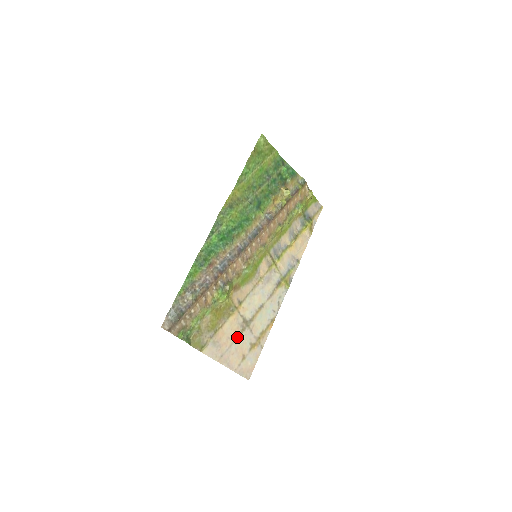
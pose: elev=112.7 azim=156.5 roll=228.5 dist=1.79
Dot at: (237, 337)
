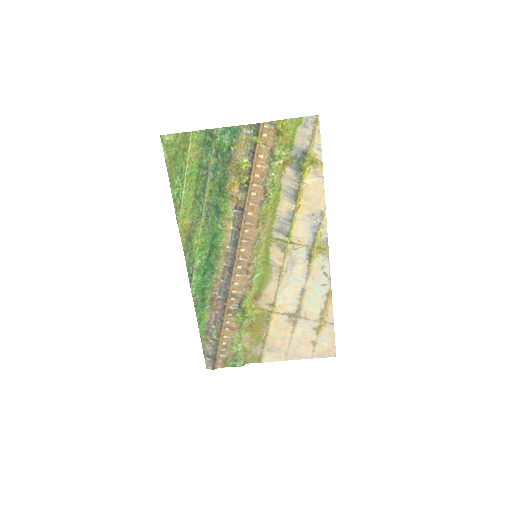
Dot at: (292, 332)
